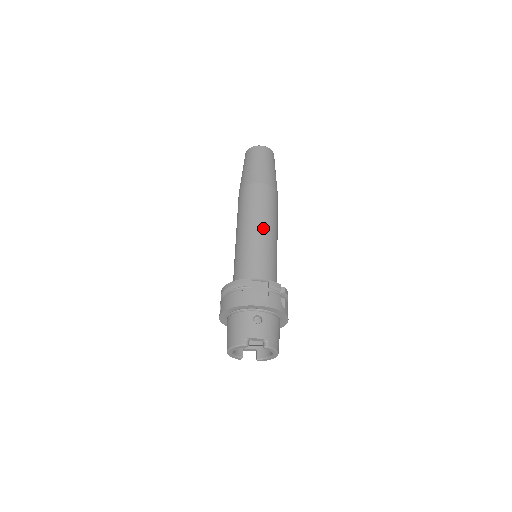
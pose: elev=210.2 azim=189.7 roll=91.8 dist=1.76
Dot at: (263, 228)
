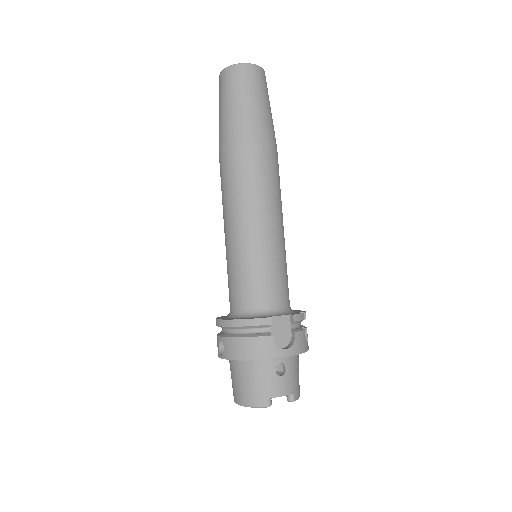
Dot at: (271, 223)
